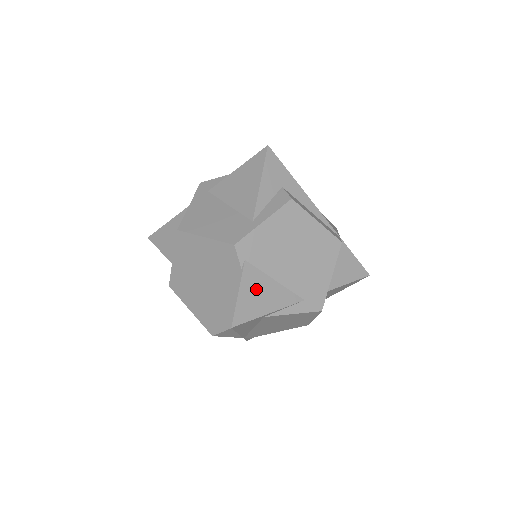
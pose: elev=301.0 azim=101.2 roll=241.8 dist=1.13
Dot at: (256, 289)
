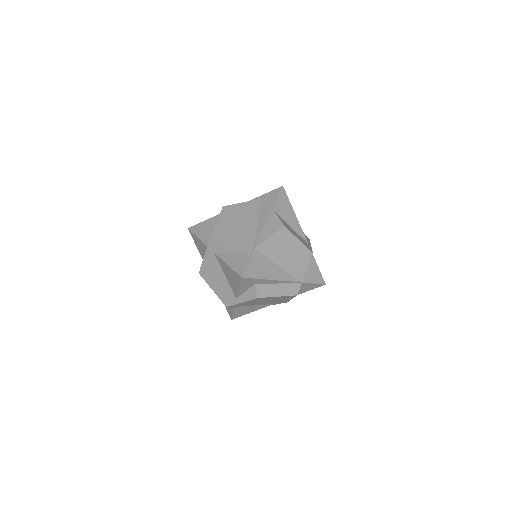
Dot at: (243, 310)
